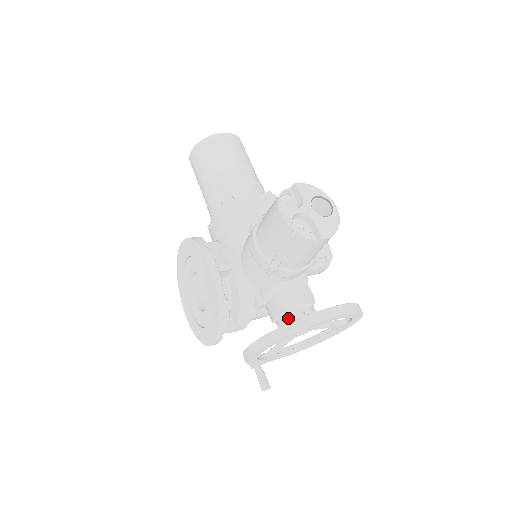
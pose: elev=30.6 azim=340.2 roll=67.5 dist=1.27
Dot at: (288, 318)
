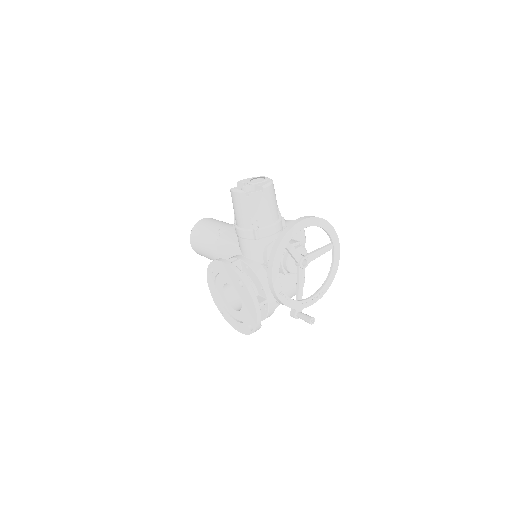
Dot at: (286, 256)
